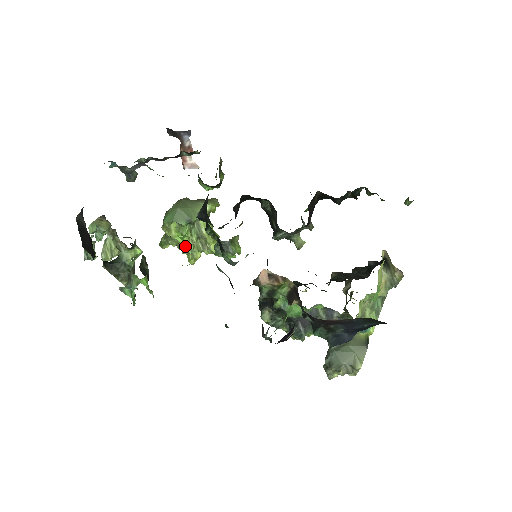
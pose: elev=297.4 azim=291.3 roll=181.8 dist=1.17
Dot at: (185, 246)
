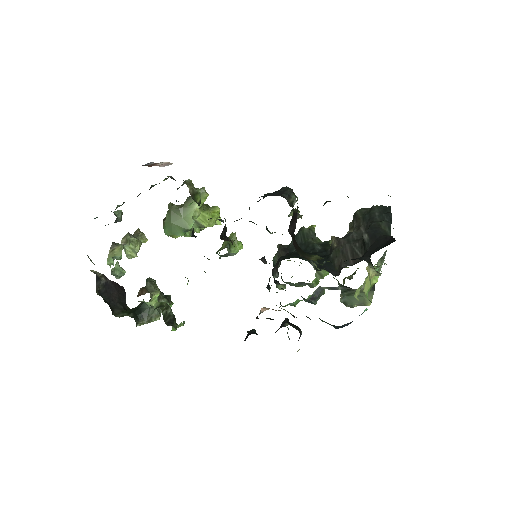
Dot at: occluded
